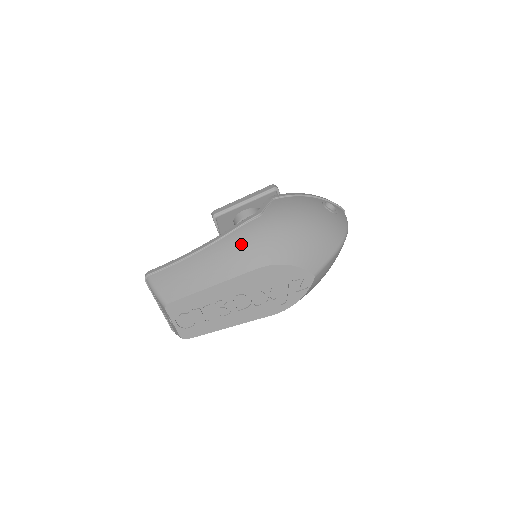
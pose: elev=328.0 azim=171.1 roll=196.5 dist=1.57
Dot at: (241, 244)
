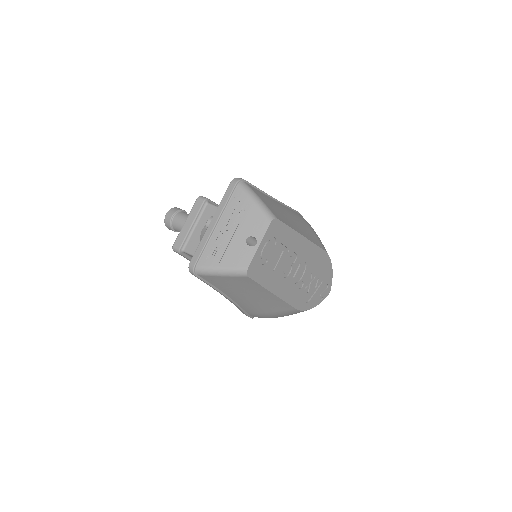
Dot at: (308, 224)
